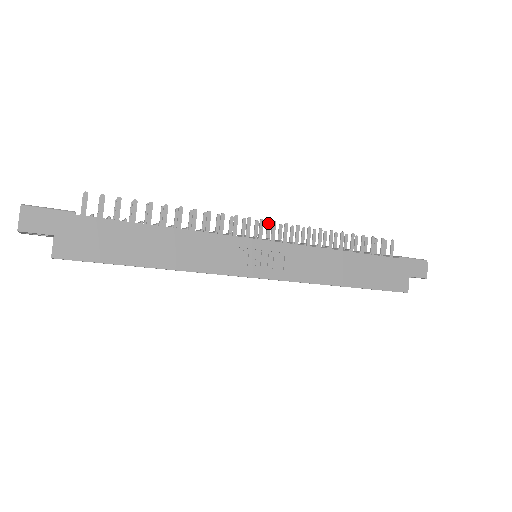
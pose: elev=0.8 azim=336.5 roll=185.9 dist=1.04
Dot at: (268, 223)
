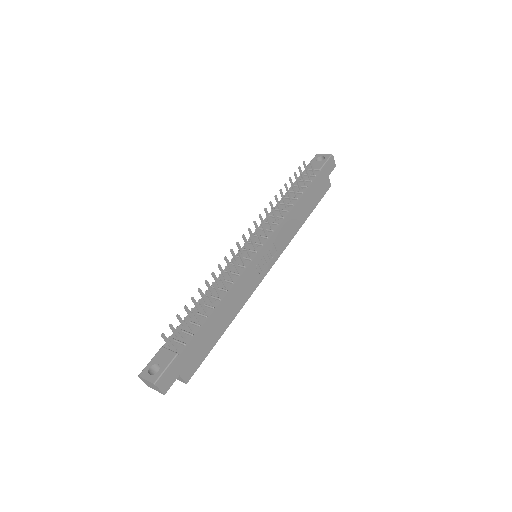
Dot at: (249, 229)
